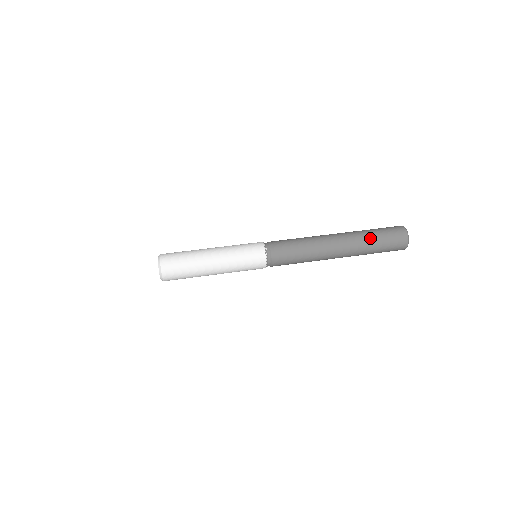
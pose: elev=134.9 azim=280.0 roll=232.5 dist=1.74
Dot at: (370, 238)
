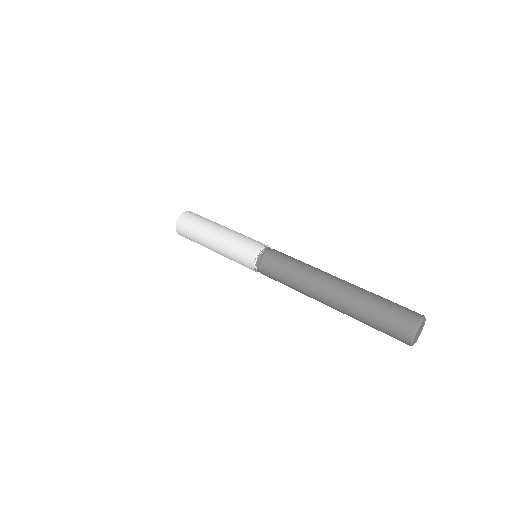
Dot at: (372, 296)
